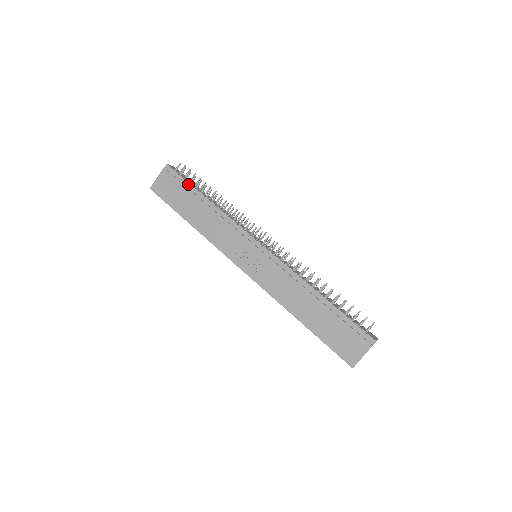
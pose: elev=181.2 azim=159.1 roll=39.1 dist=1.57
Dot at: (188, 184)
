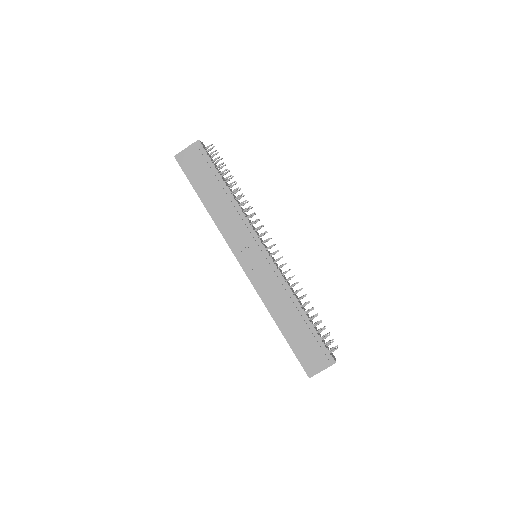
Dot at: (214, 167)
